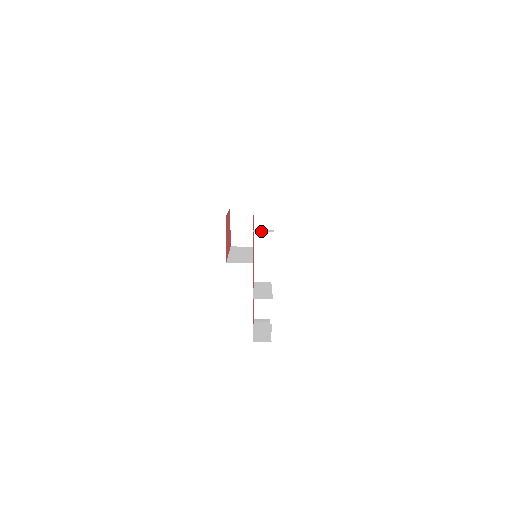
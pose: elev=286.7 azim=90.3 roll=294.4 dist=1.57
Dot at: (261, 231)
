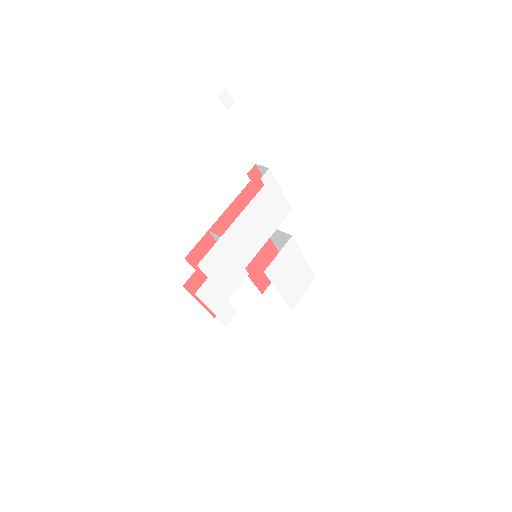
Dot at: occluded
